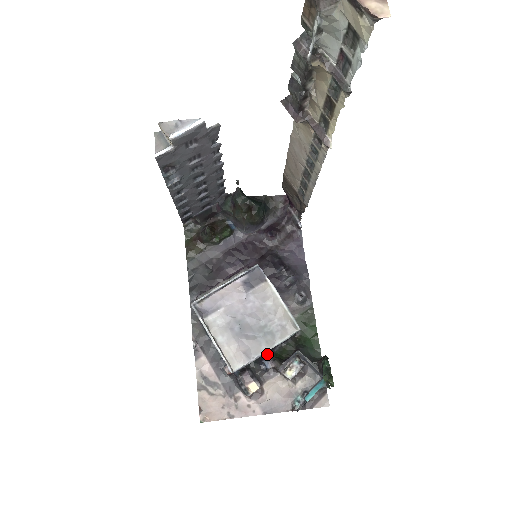
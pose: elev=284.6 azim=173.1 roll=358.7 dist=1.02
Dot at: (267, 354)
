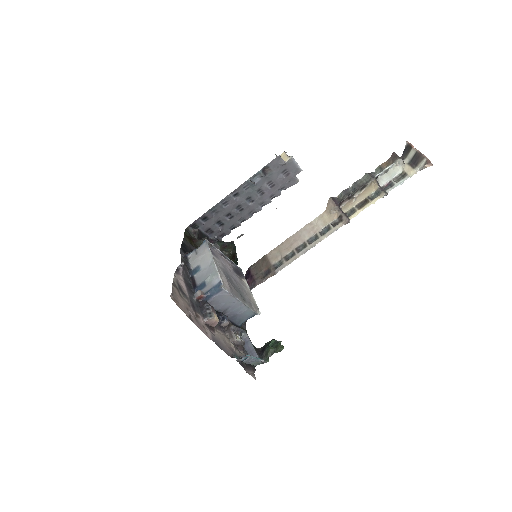
Dot at: (225, 315)
